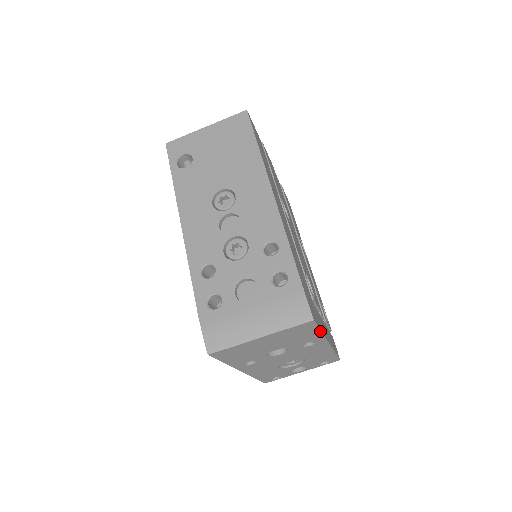
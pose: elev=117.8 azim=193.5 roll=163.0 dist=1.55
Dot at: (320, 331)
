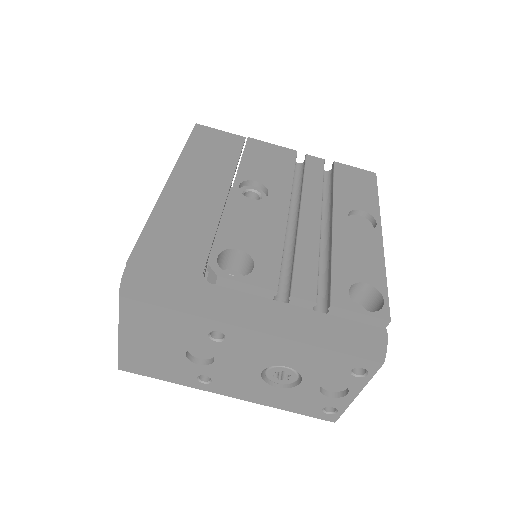
Dot at: (176, 311)
